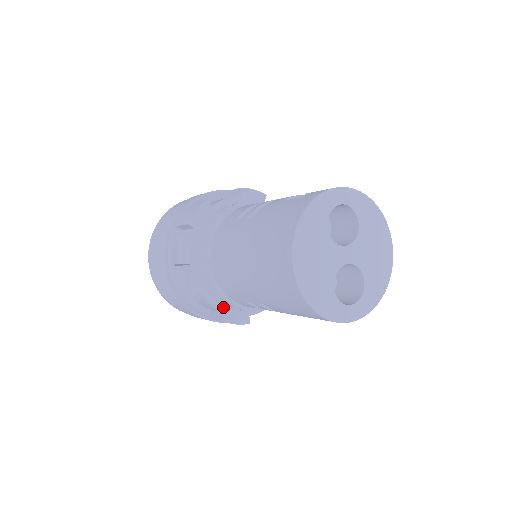
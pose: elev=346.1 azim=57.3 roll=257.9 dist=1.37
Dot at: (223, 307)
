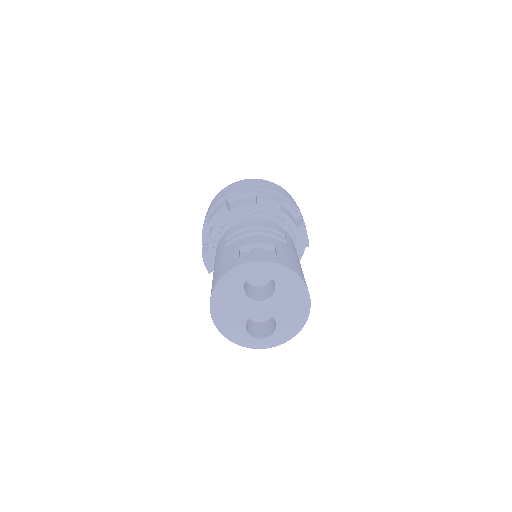
Dot at: occluded
